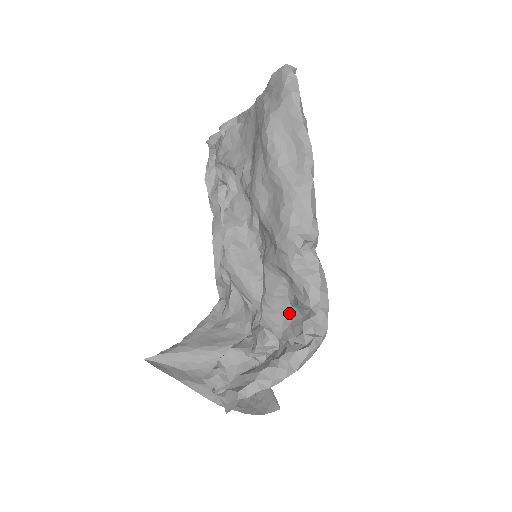
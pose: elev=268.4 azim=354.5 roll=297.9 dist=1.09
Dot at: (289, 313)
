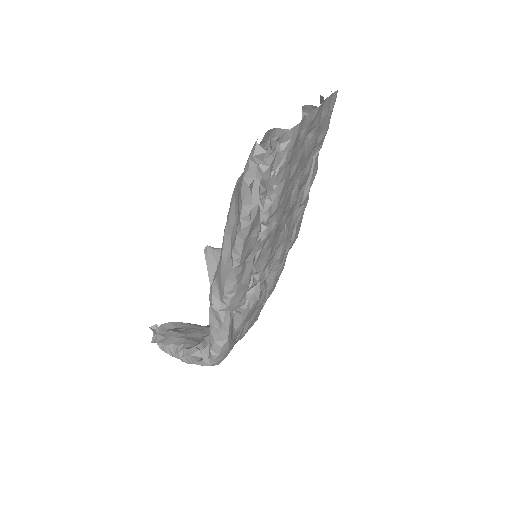
Dot at: occluded
